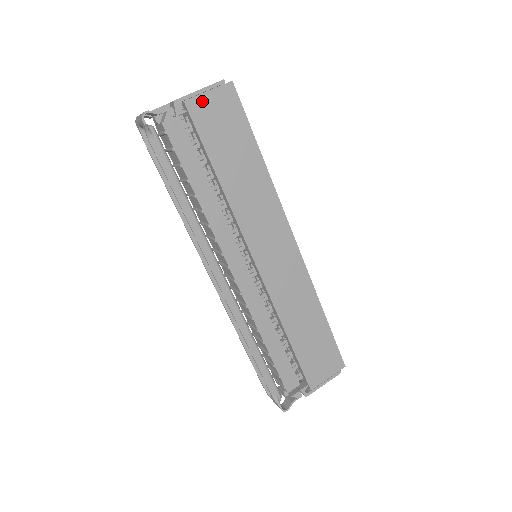
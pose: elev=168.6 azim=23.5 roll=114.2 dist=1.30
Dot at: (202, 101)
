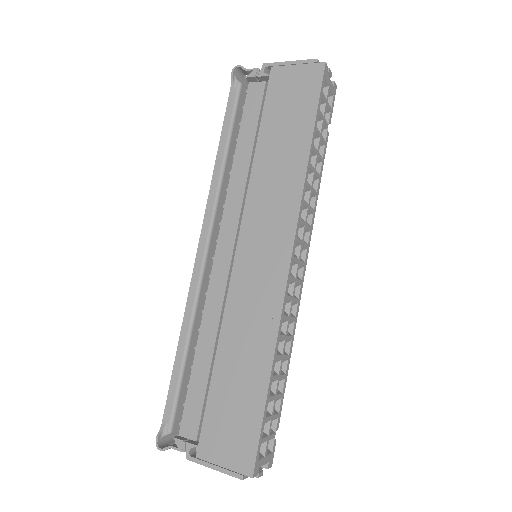
Dot at: (287, 71)
